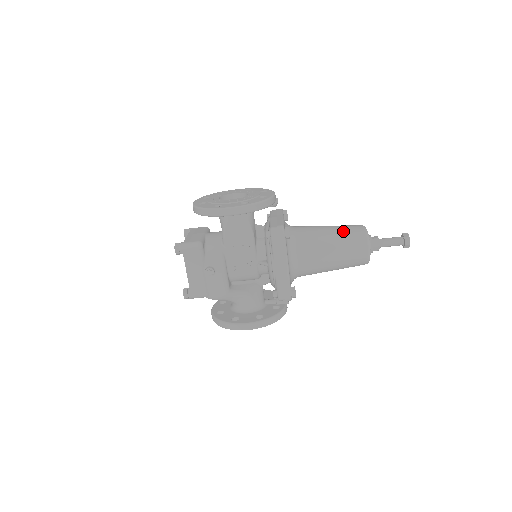
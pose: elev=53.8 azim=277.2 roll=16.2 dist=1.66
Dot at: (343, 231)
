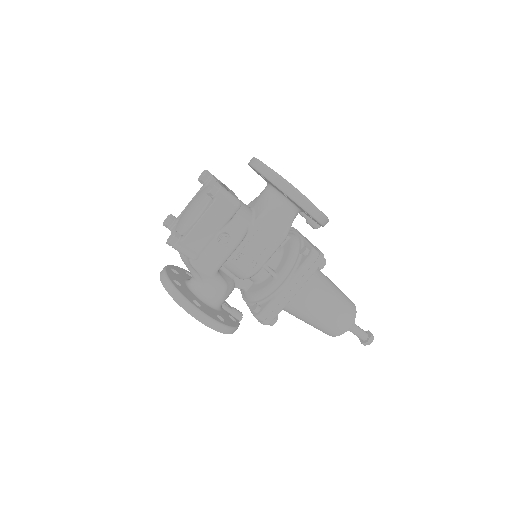
Dot at: (343, 296)
